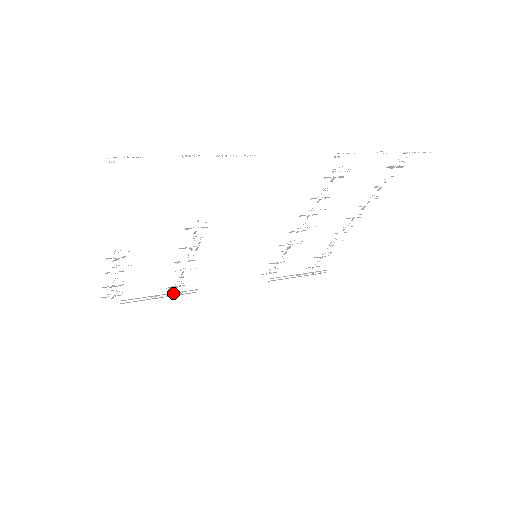
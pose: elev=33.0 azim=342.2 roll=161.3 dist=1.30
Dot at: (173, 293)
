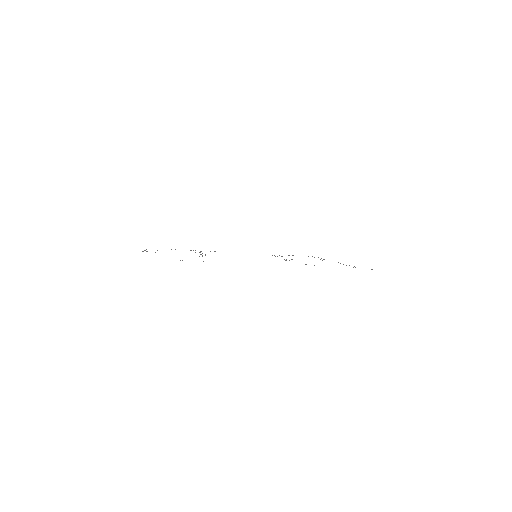
Dot at: occluded
